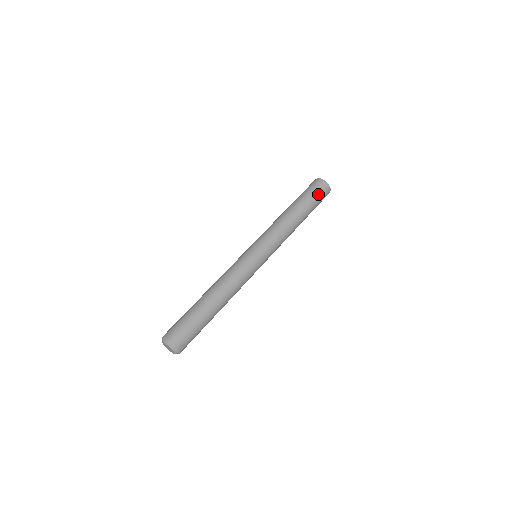
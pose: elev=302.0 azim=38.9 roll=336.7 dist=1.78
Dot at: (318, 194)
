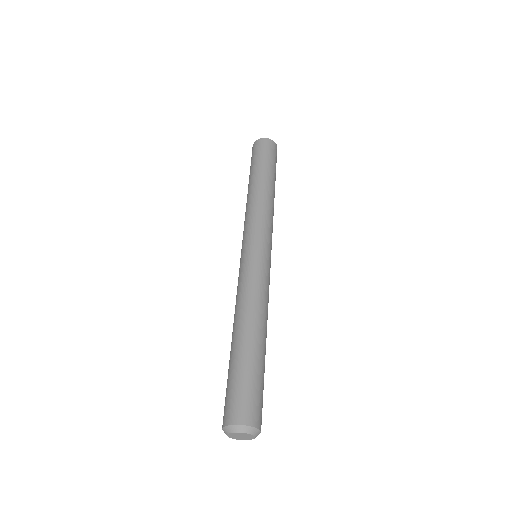
Dot at: (259, 154)
